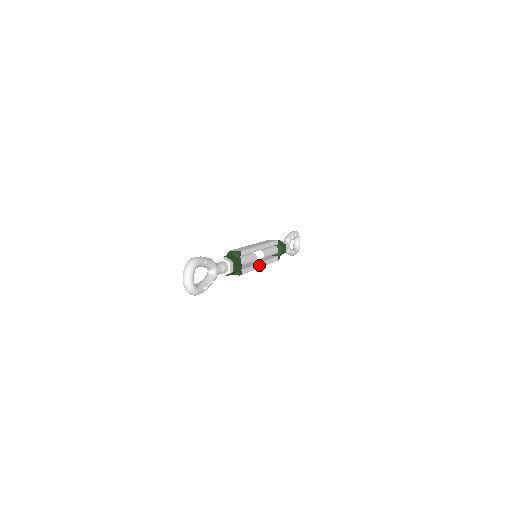
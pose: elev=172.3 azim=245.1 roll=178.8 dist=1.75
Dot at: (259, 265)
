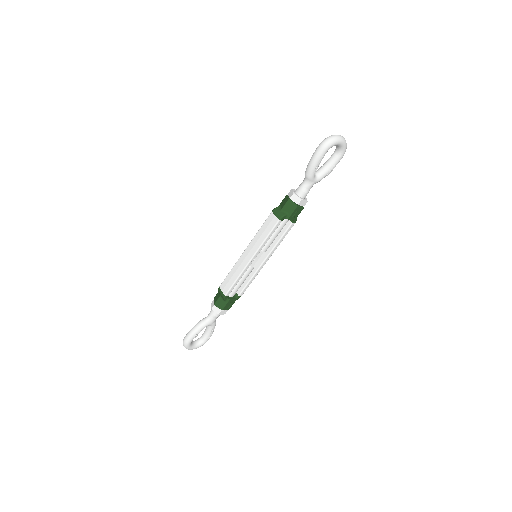
Dot at: (262, 265)
